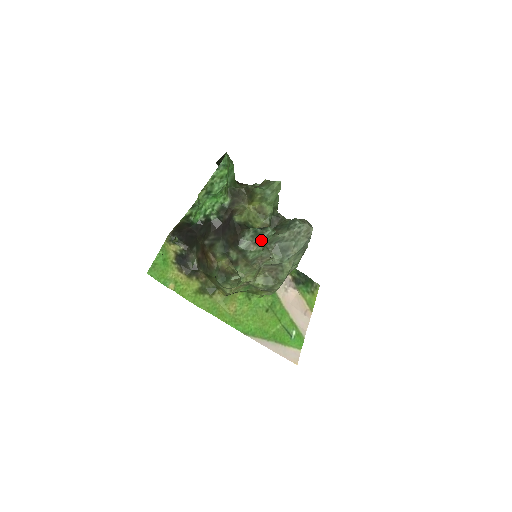
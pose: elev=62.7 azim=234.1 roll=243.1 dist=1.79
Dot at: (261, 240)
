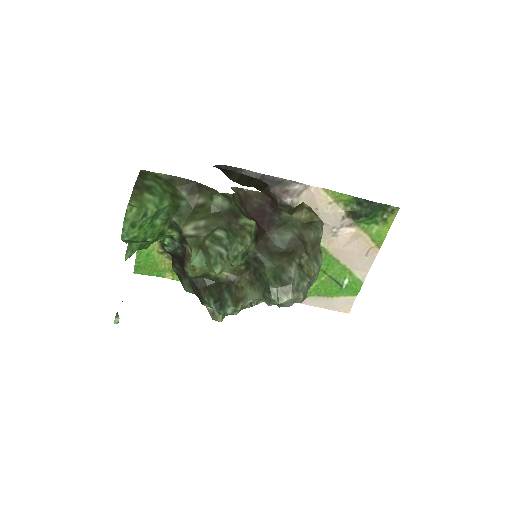
Dot at: occluded
